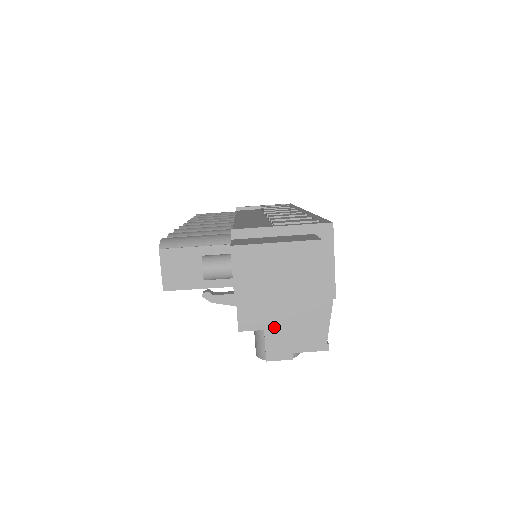
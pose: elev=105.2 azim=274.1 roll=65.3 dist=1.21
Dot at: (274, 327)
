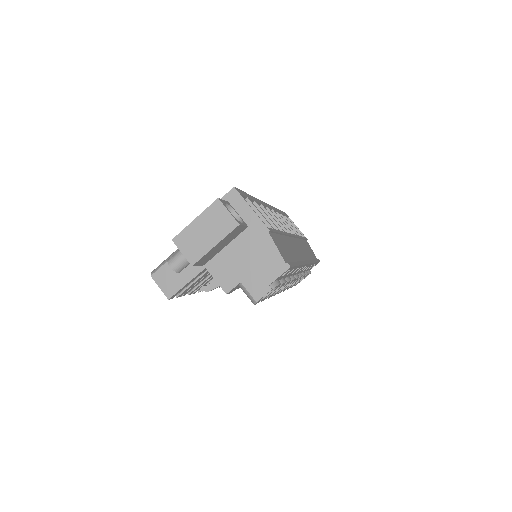
Dot at: (245, 276)
